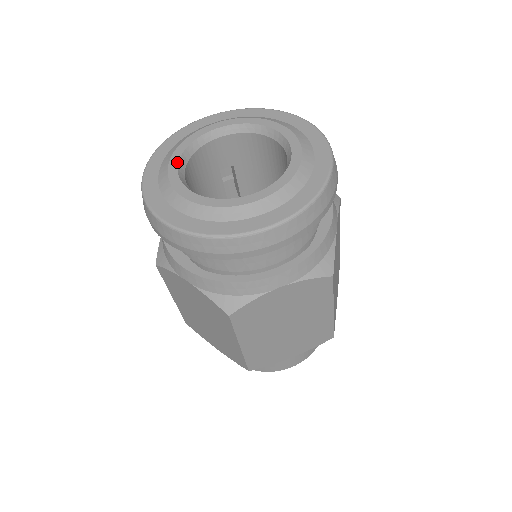
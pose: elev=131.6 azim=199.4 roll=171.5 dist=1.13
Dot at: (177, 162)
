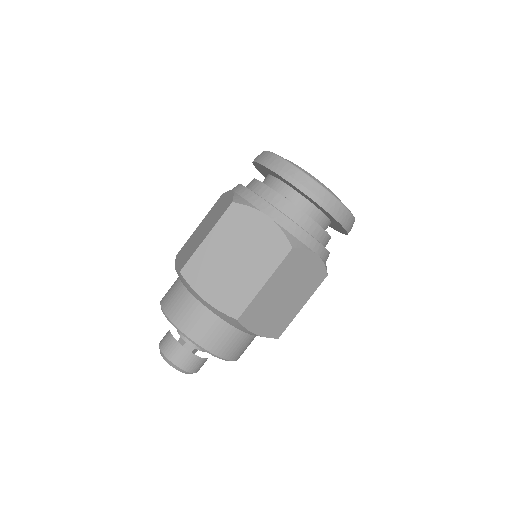
Dot at: occluded
